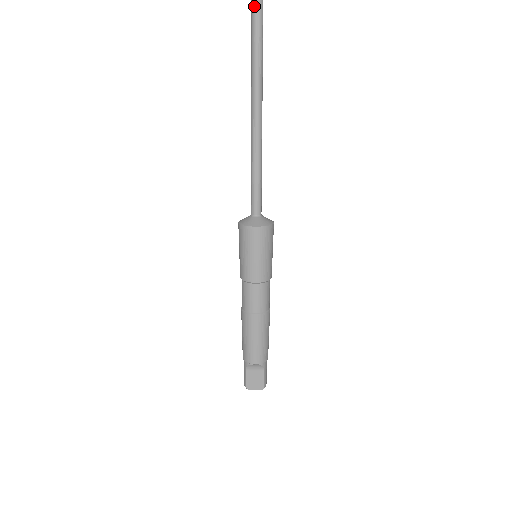
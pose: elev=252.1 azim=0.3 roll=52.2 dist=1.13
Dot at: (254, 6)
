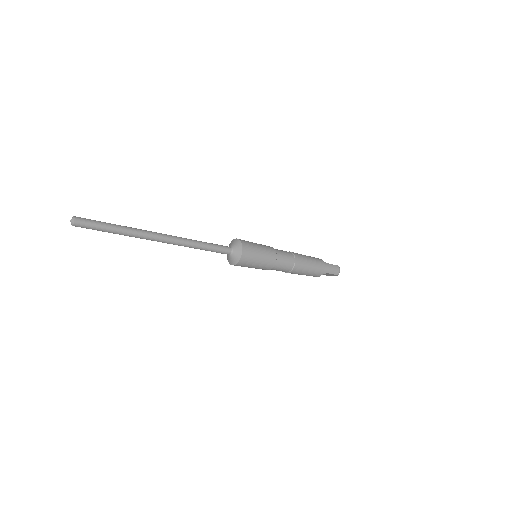
Dot at: occluded
